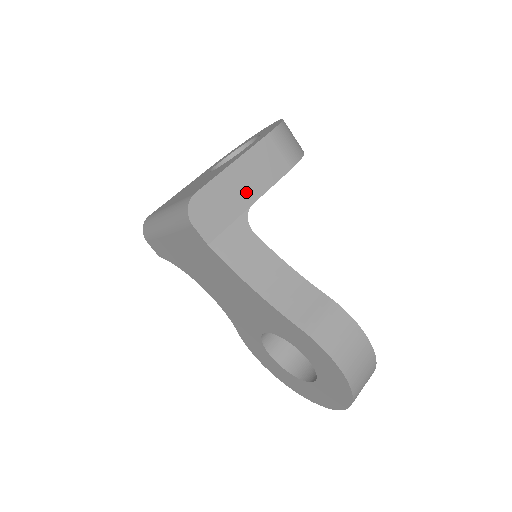
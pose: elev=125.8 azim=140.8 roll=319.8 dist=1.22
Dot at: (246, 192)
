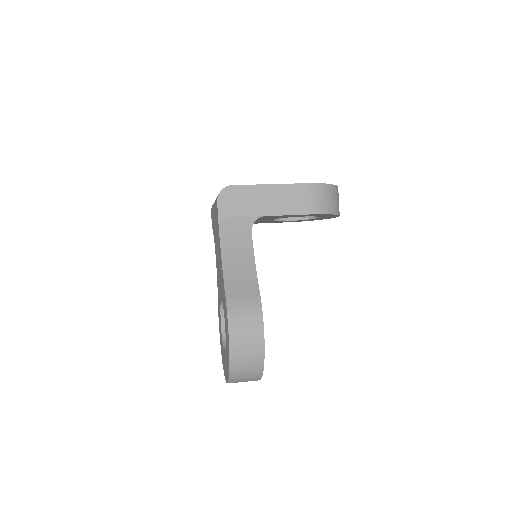
Dot at: (266, 206)
